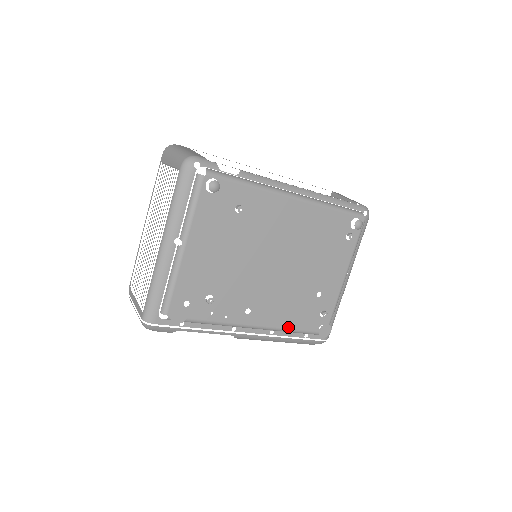
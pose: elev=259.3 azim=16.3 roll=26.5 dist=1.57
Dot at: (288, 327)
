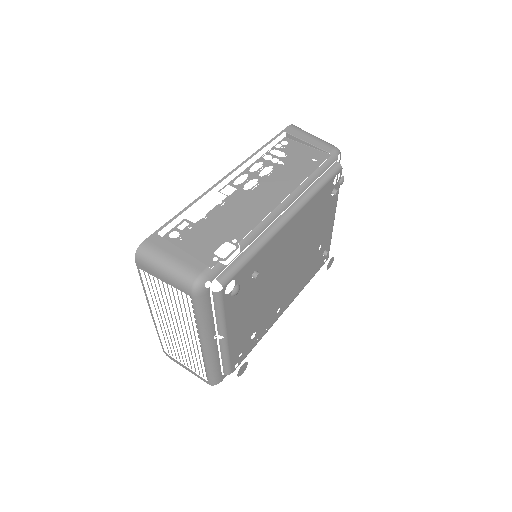
Dot at: (305, 285)
